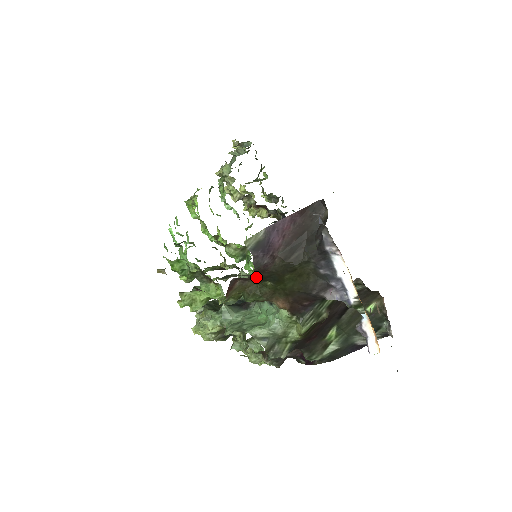
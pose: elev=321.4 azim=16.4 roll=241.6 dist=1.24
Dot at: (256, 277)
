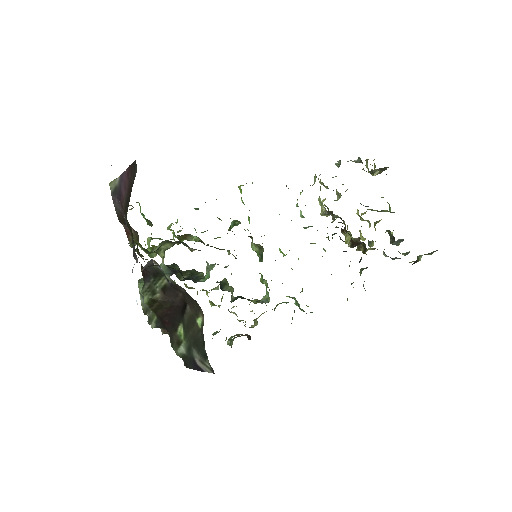
Dot at: occluded
